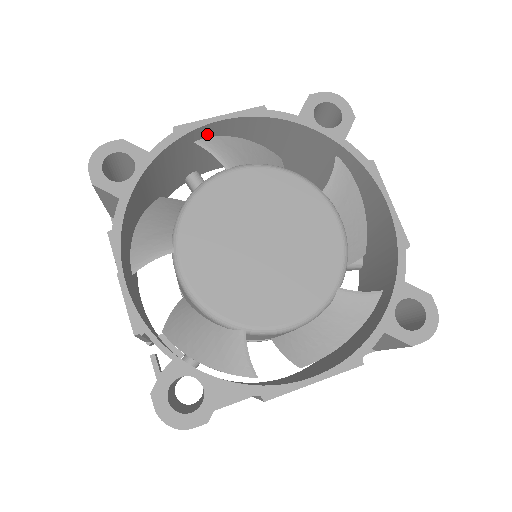
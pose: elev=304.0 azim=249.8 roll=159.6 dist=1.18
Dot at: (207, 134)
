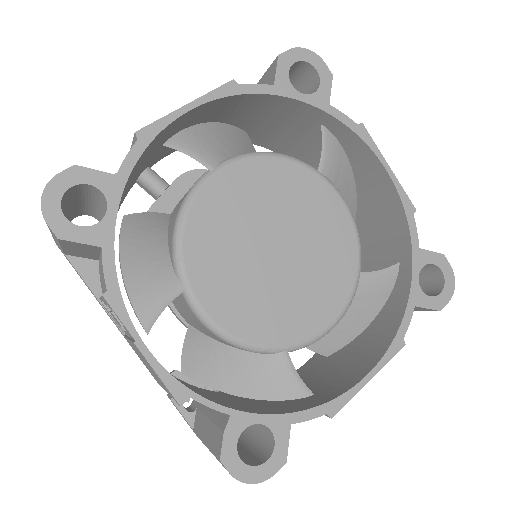
Dot at: (171, 128)
